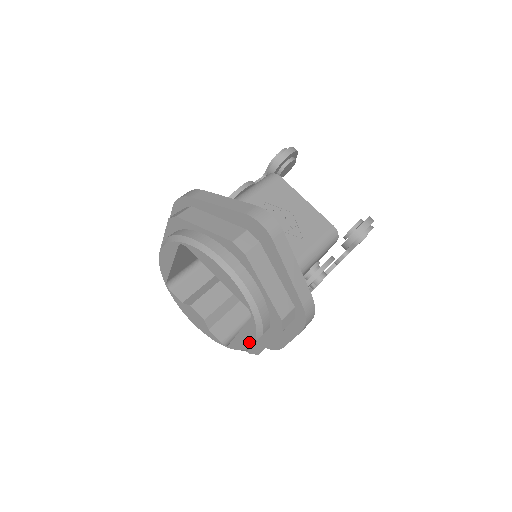
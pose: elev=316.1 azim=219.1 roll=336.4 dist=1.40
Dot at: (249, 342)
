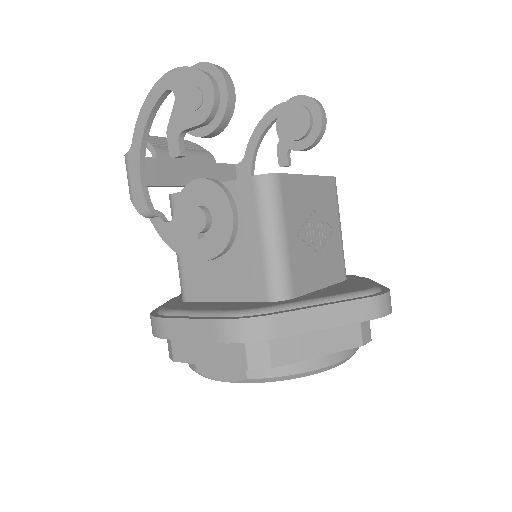
Dot at: occluded
